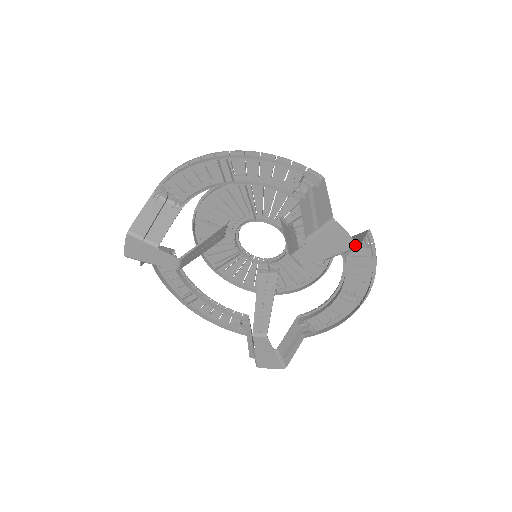
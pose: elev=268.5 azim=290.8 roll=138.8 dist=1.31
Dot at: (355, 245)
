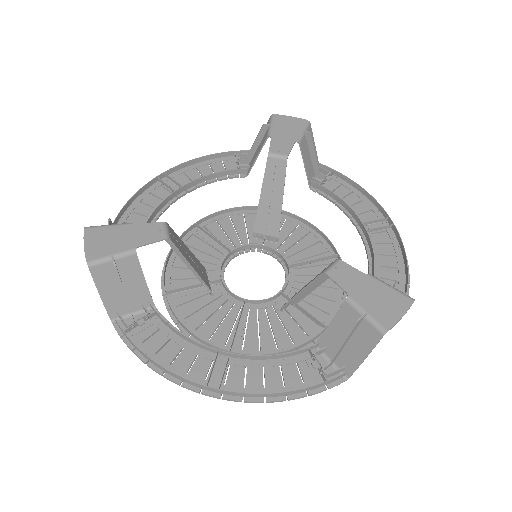
Dot at: (305, 120)
